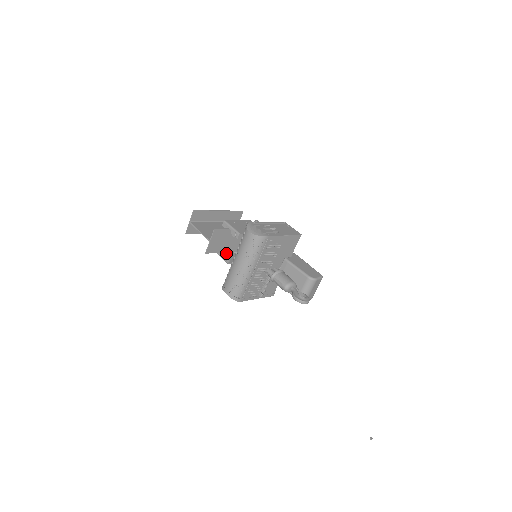
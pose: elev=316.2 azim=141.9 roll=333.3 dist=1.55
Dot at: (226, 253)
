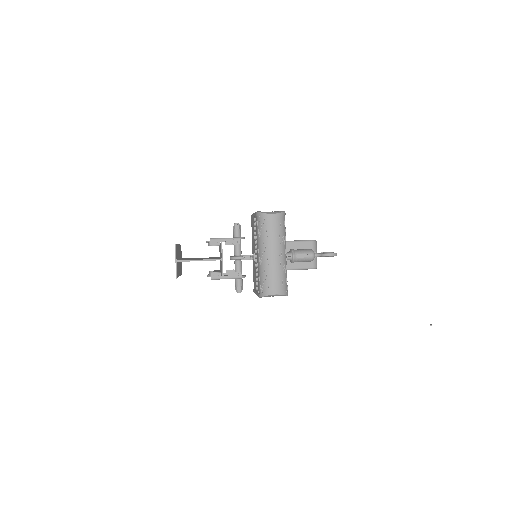
Dot at: occluded
